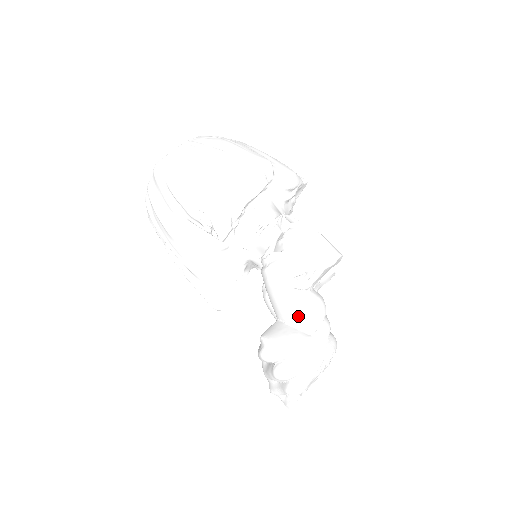
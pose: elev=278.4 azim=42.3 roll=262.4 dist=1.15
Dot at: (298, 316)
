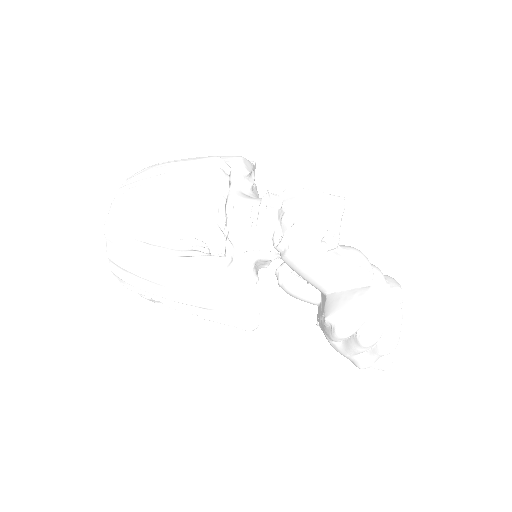
Dot at: (348, 275)
